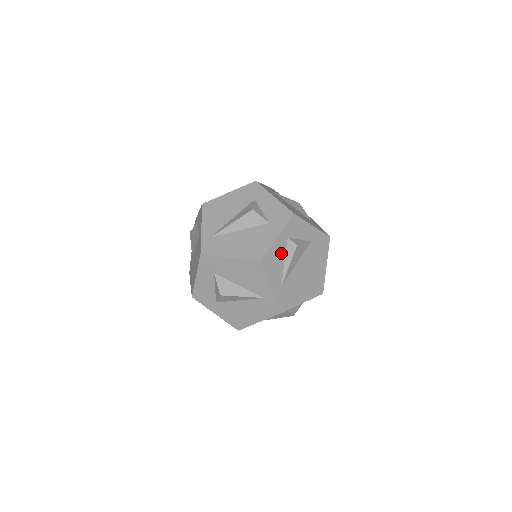
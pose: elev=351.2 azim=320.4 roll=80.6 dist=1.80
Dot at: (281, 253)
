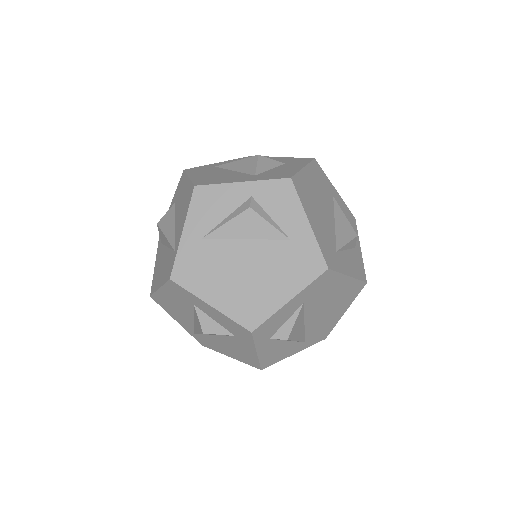
Dot at: (276, 345)
